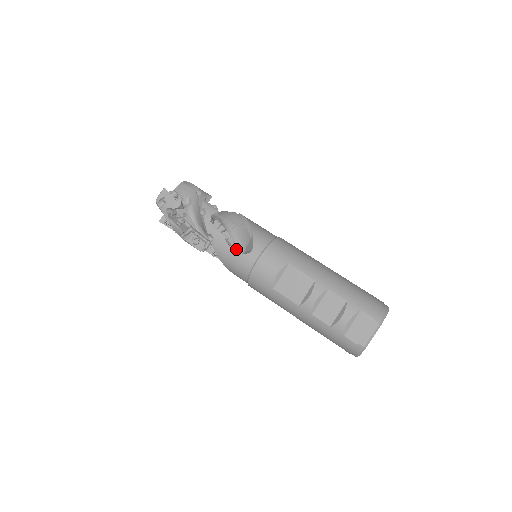
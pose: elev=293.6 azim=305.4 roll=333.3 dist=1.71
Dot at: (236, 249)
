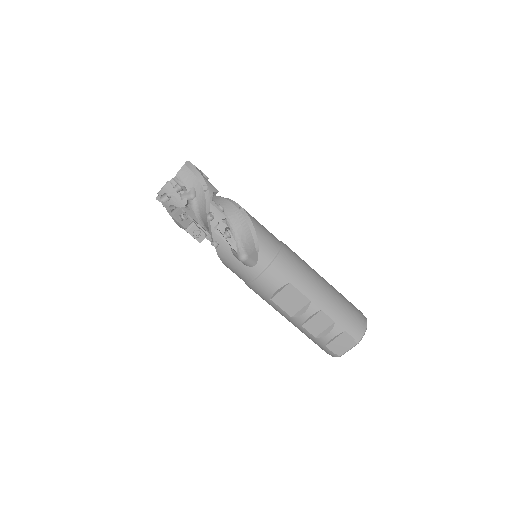
Dot at: (239, 253)
